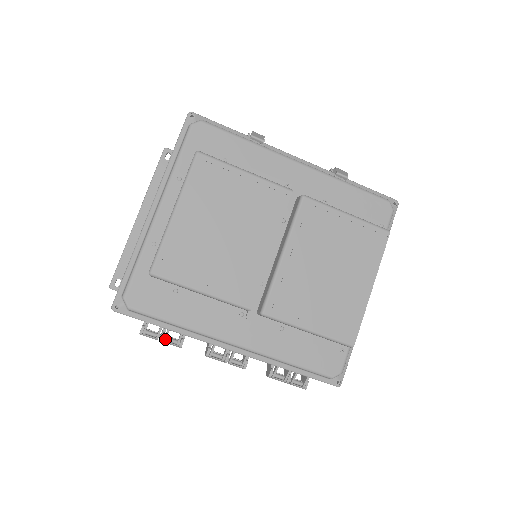
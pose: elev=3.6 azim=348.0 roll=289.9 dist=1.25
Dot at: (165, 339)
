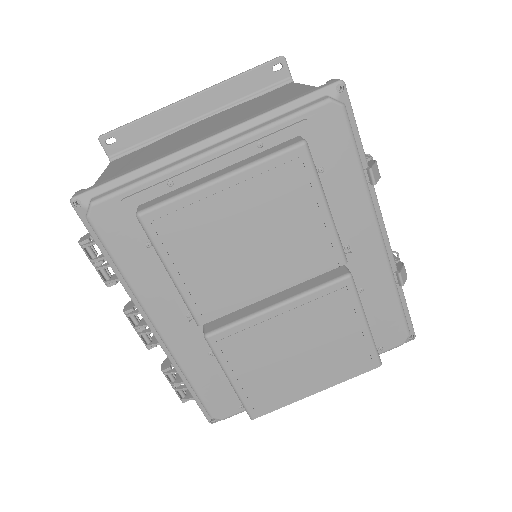
Dot at: (99, 269)
